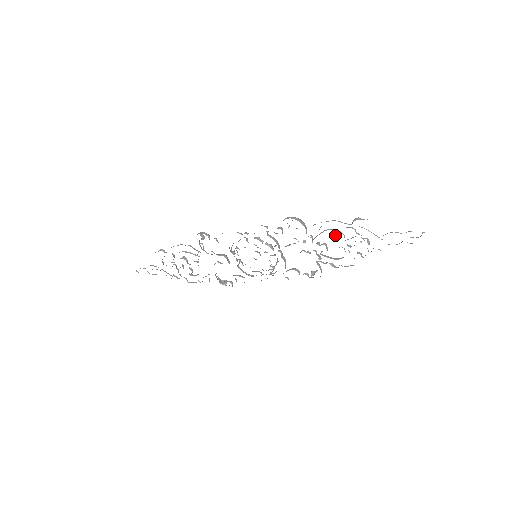
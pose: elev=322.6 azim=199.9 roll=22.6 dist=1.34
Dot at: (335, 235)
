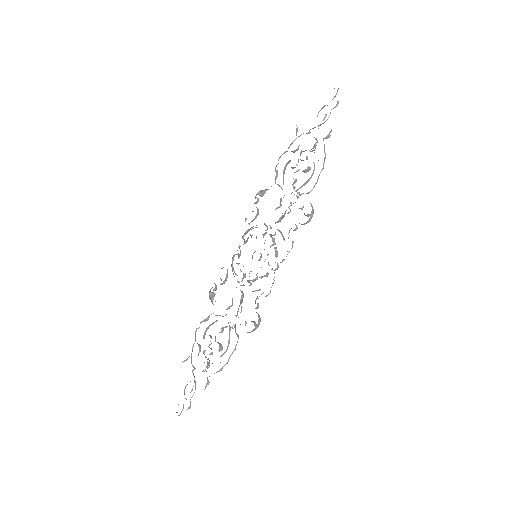
Dot at: occluded
